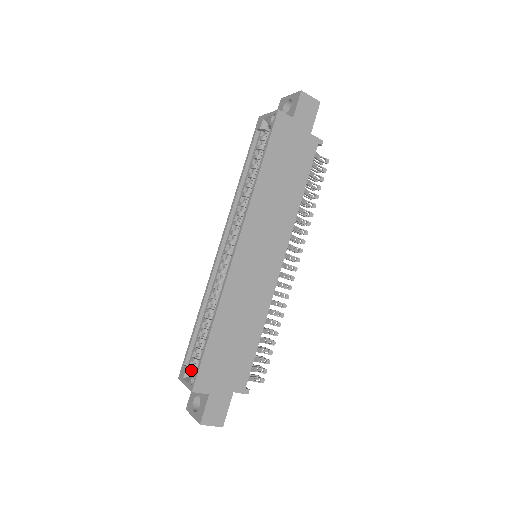
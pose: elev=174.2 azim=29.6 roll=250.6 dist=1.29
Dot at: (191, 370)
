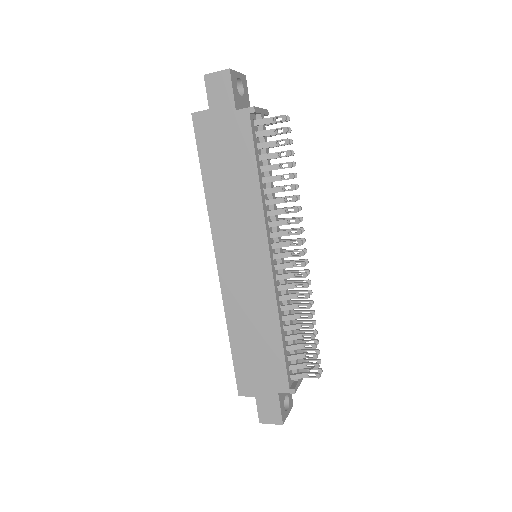
Dot at: occluded
